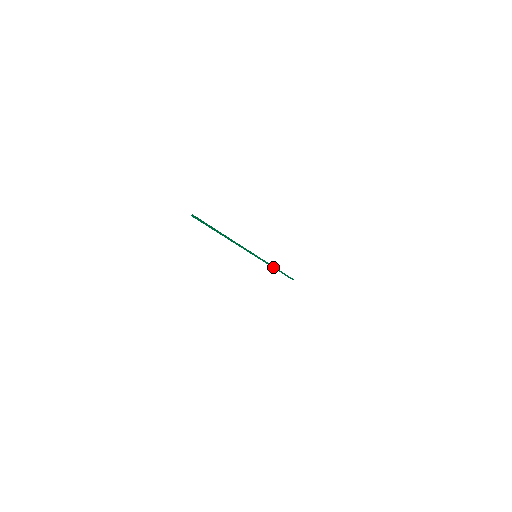
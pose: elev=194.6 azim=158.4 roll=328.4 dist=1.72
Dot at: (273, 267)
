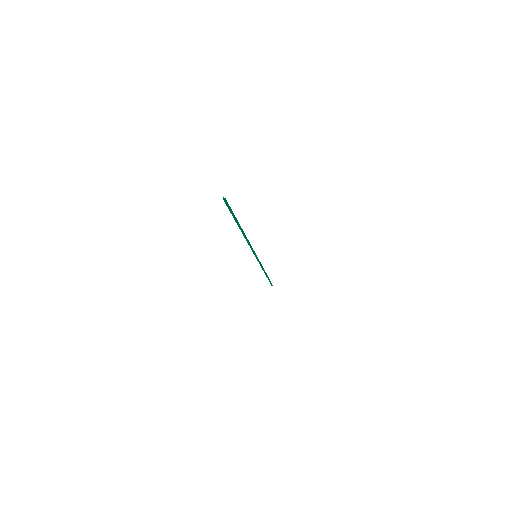
Dot at: occluded
